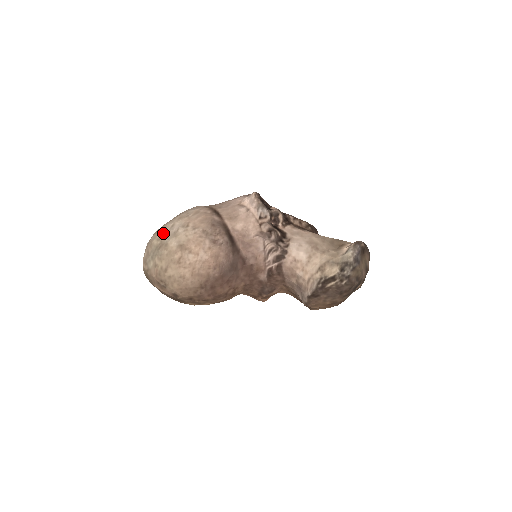
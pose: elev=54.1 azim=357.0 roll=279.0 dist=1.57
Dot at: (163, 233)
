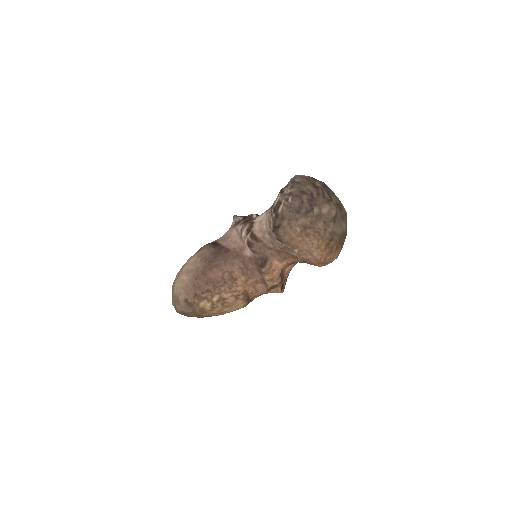
Dot at: occluded
